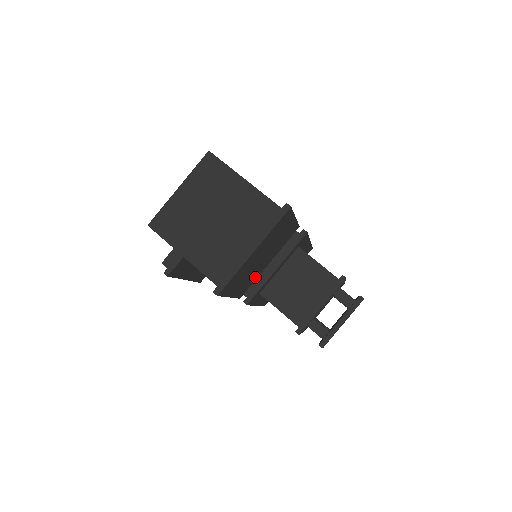
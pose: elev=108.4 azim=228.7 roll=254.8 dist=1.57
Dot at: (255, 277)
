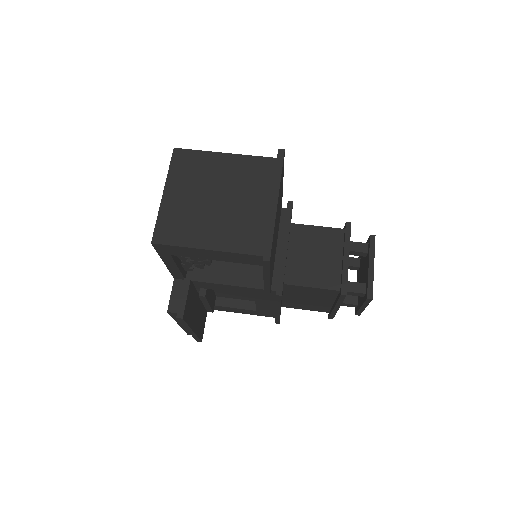
Dot at: occluded
